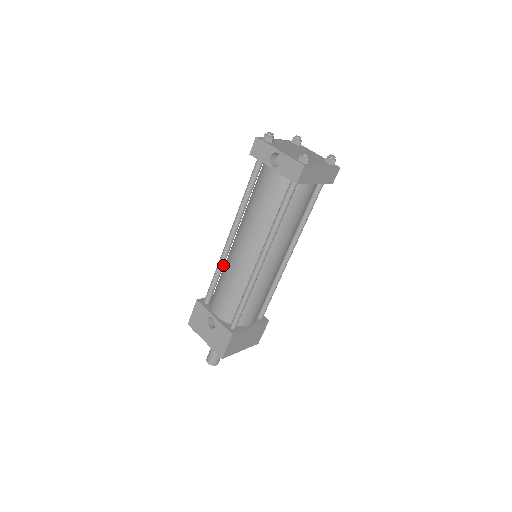
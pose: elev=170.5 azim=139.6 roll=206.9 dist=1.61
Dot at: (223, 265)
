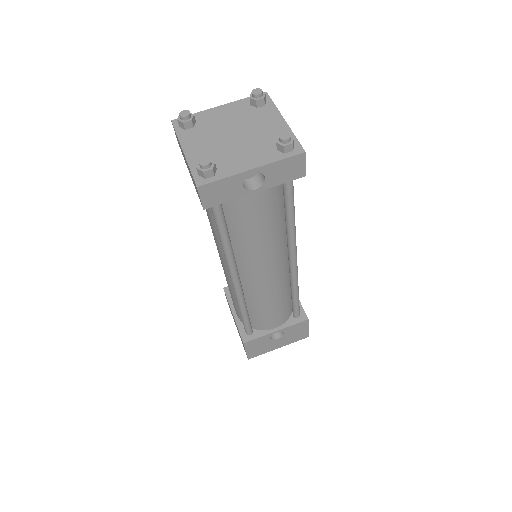
Dot at: (244, 301)
